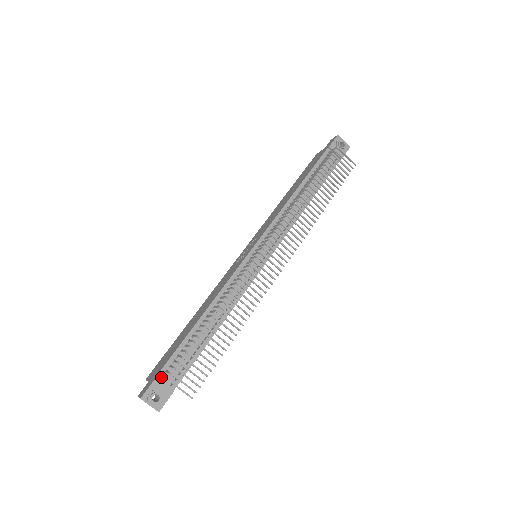
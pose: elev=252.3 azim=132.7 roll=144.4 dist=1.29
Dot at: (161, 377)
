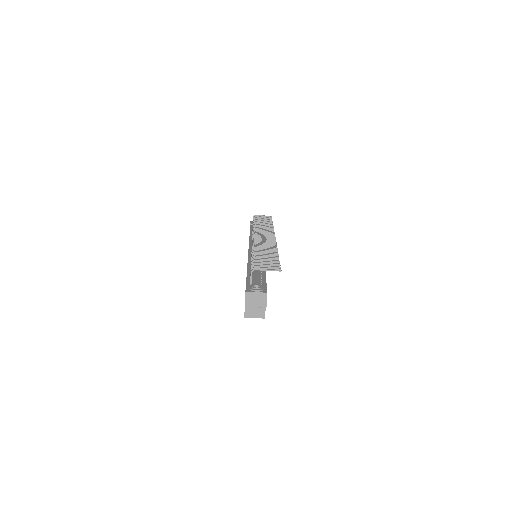
Dot at: occluded
